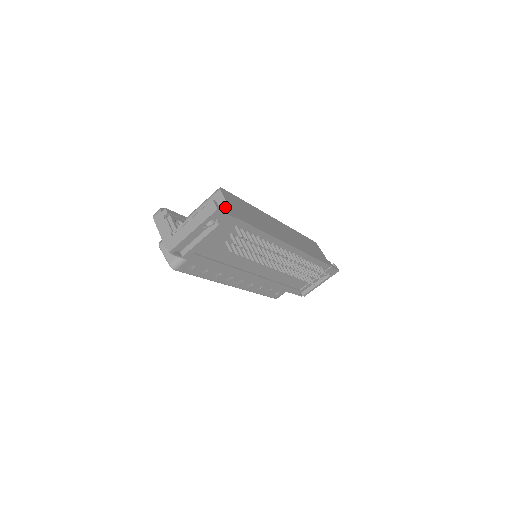
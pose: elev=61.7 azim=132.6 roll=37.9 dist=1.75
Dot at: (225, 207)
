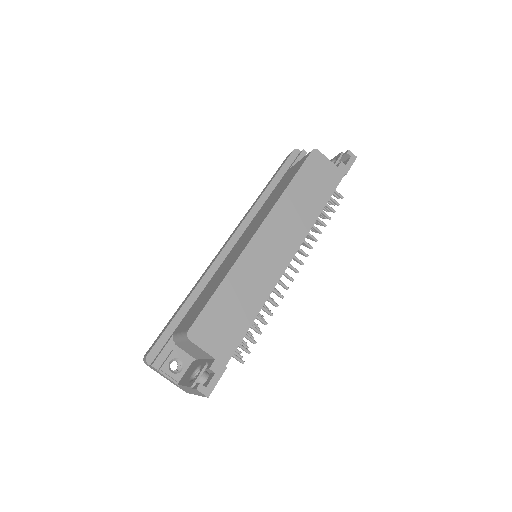
Dot at: (210, 370)
